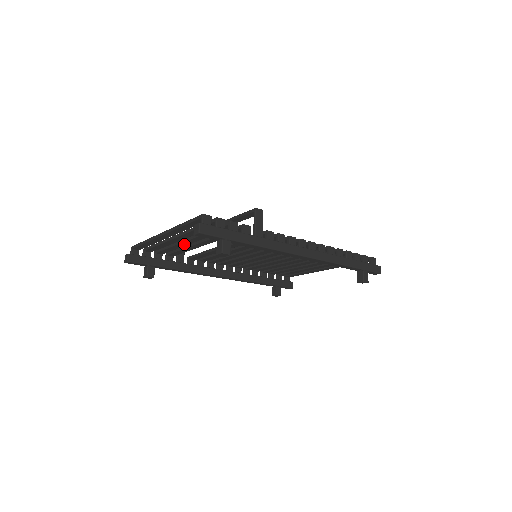
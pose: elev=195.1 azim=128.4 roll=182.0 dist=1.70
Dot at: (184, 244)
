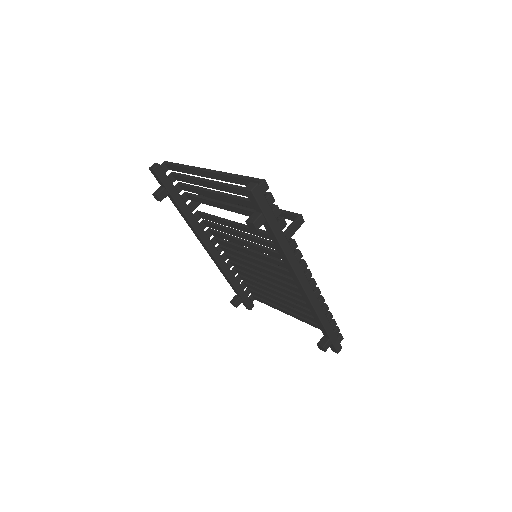
Dot at: (213, 195)
